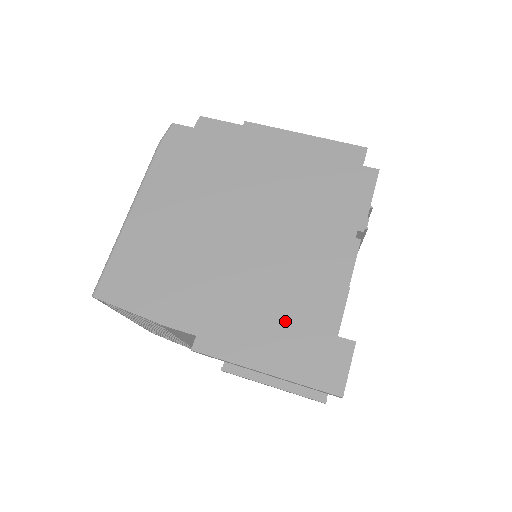
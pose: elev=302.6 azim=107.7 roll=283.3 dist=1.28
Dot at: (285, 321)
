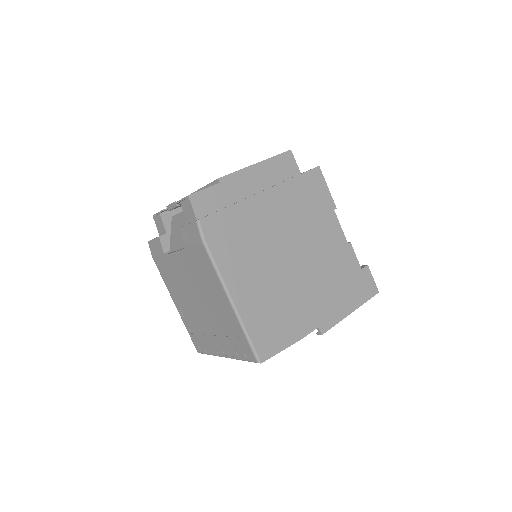
Dot at: (342, 283)
